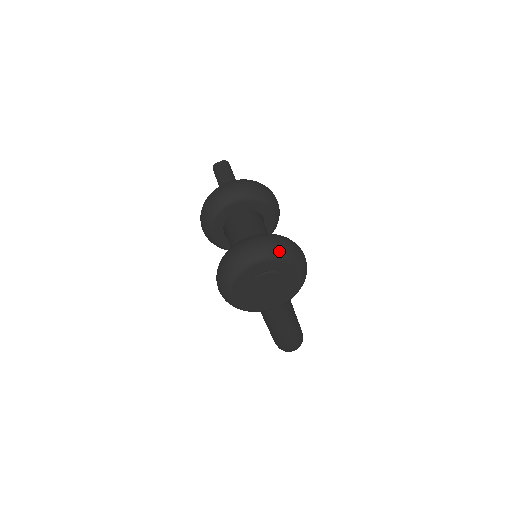
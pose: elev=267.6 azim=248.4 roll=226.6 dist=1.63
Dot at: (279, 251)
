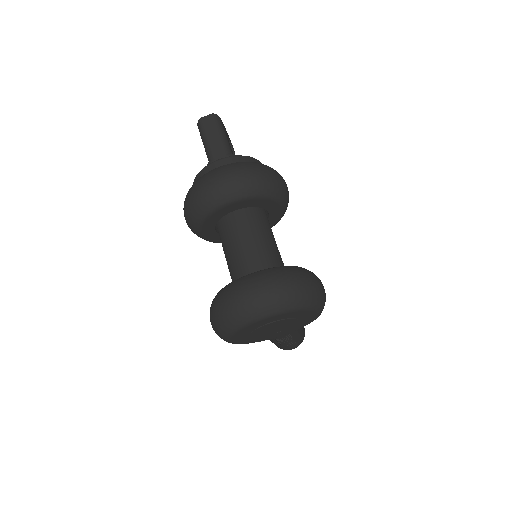
Dot at: (295, 301)
